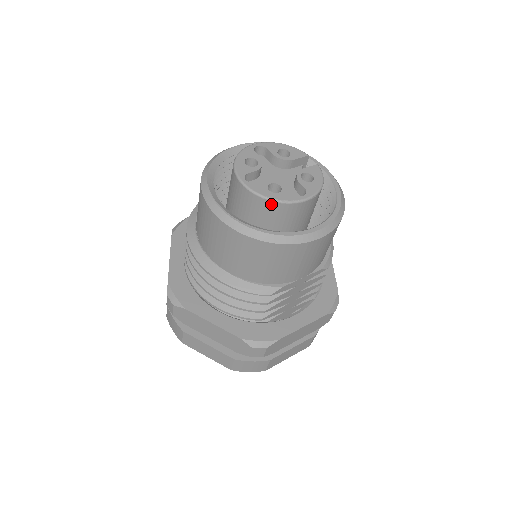
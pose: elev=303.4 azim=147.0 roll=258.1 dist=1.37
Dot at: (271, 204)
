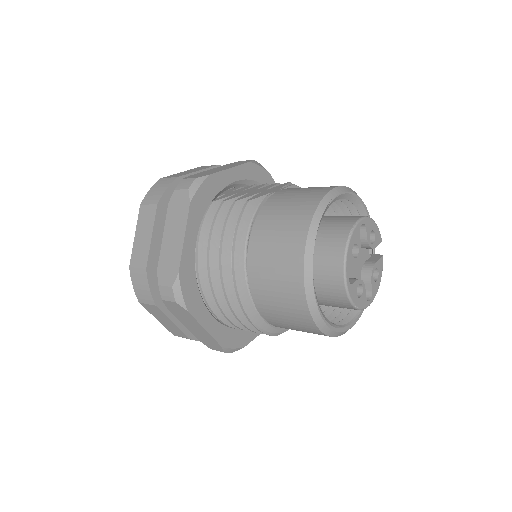
Dot at: (351, 307)
